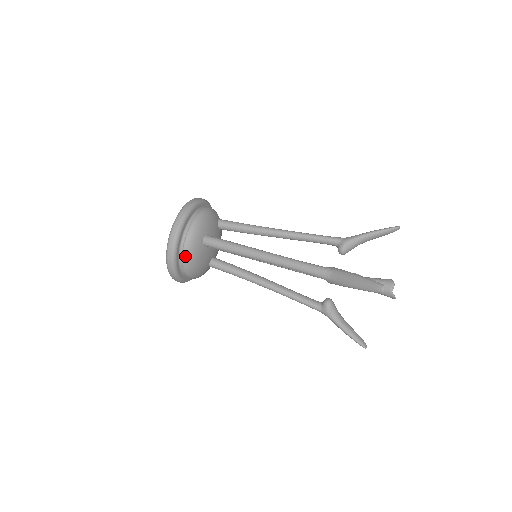
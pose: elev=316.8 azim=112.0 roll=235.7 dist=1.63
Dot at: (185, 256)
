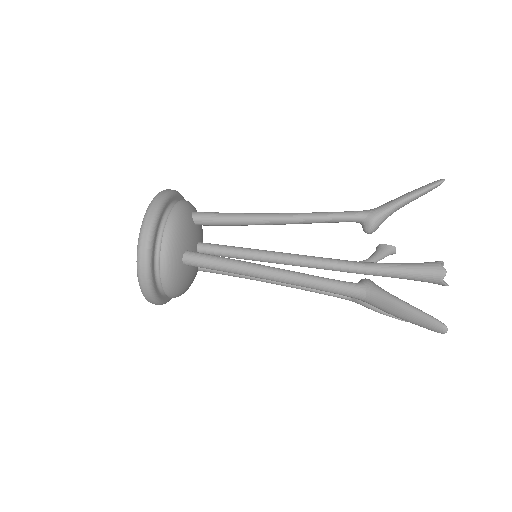
Dot at: (167, 289)
